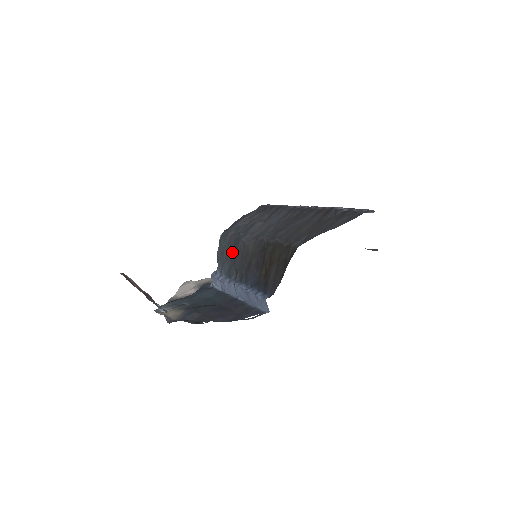
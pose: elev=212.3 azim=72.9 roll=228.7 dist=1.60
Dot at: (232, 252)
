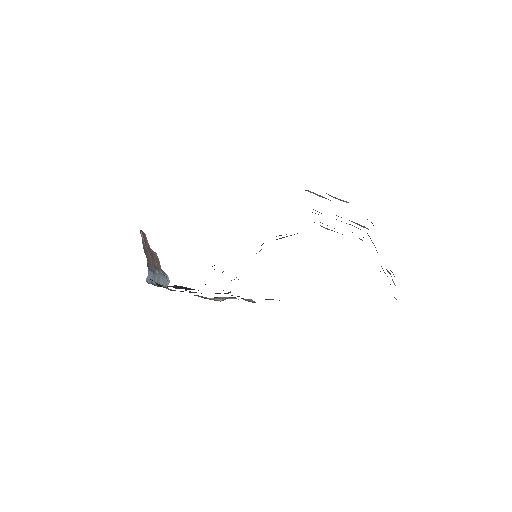
Dot at: occluded
